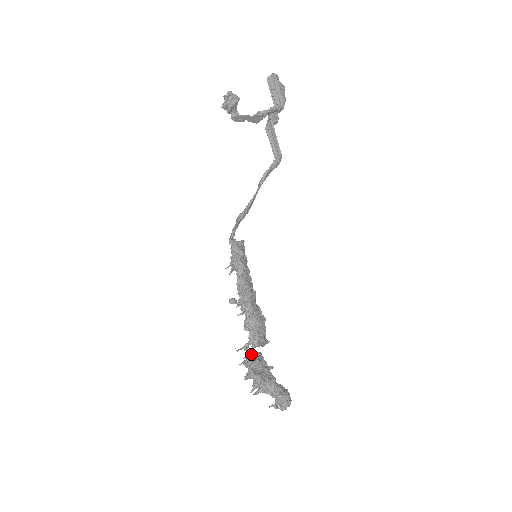
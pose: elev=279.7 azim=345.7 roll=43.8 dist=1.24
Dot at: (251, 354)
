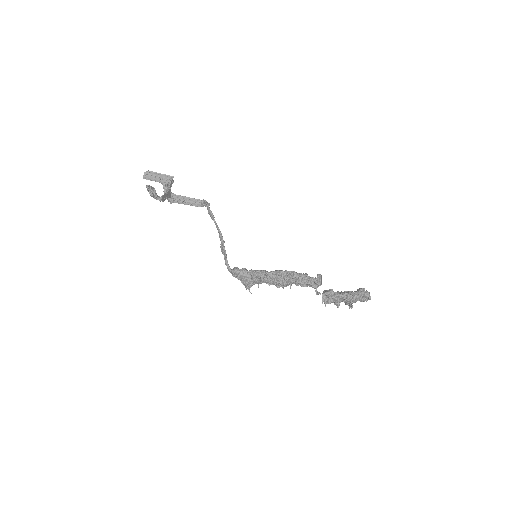
Dot at: (323, 293)
